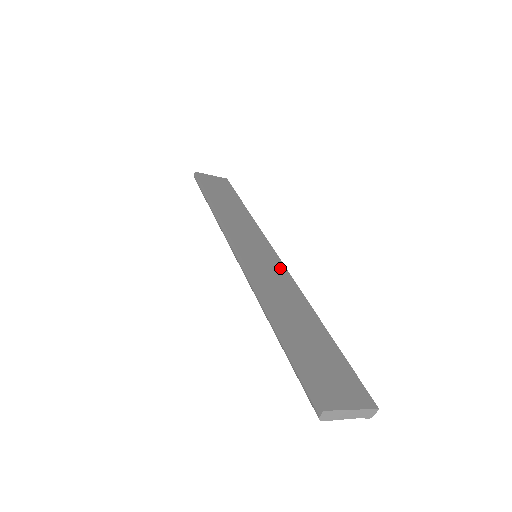
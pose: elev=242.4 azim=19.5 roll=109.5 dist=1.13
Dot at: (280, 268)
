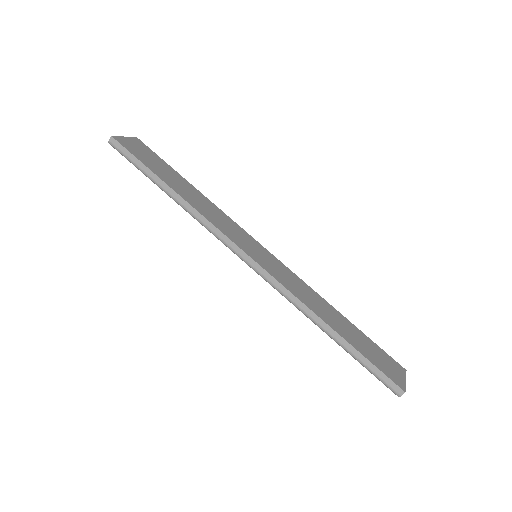
Dot at: (281, 265)
